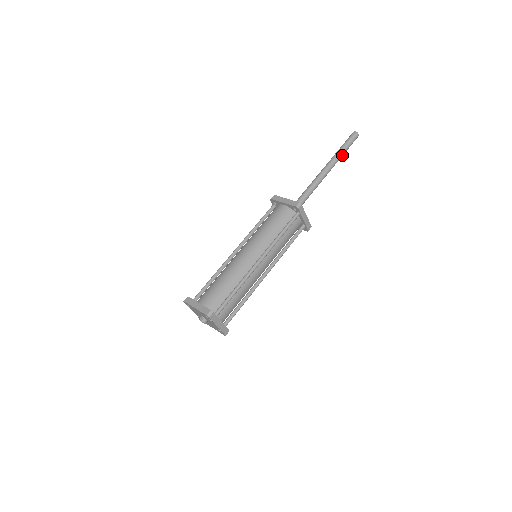
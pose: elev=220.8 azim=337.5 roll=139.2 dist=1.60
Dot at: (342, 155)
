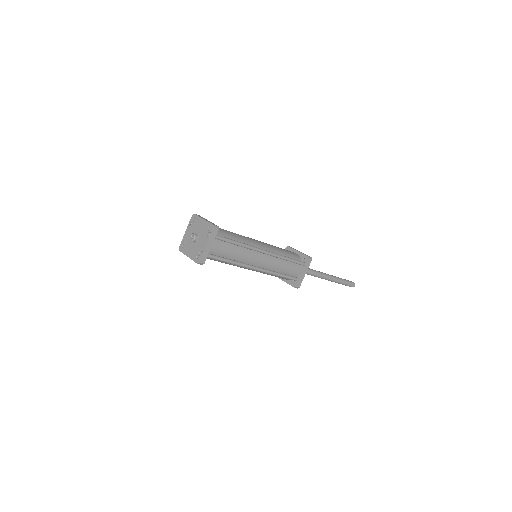
Dot at: (340, 282)
